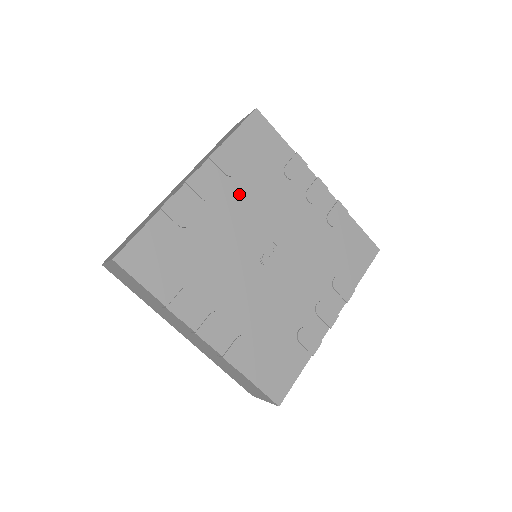
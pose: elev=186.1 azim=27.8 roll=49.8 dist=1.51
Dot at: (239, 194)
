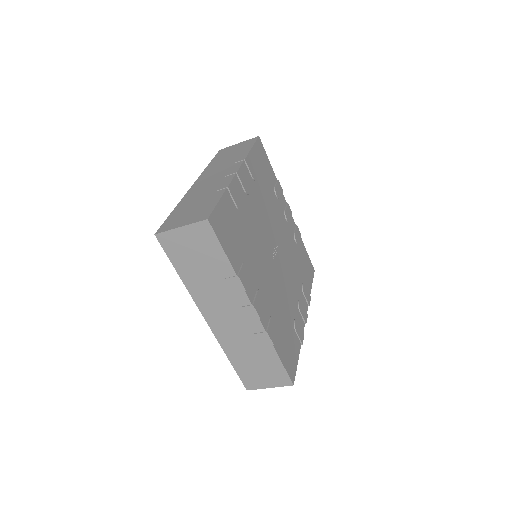
Dot at: (259, 197)
